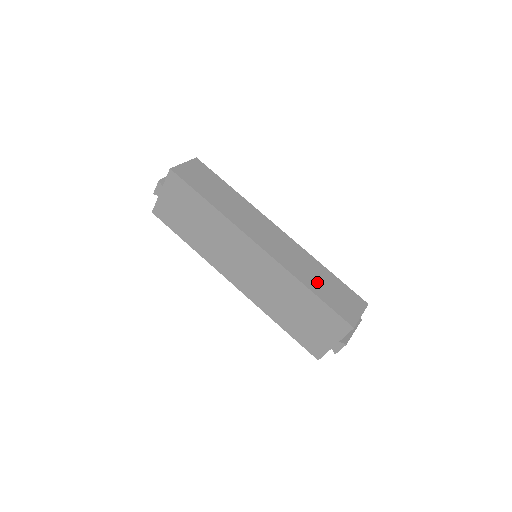
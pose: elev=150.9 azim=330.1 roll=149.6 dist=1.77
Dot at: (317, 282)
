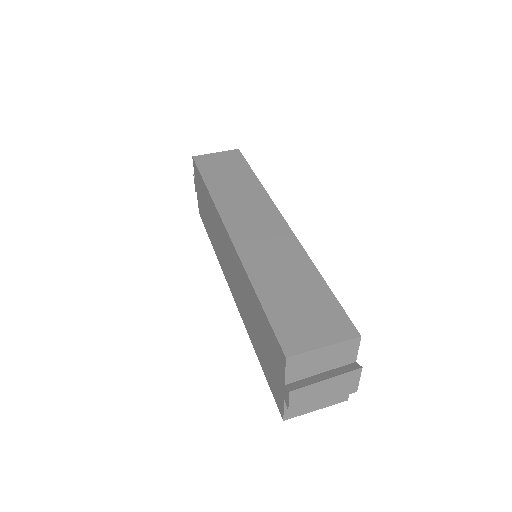
Dot at: (279, 284)
